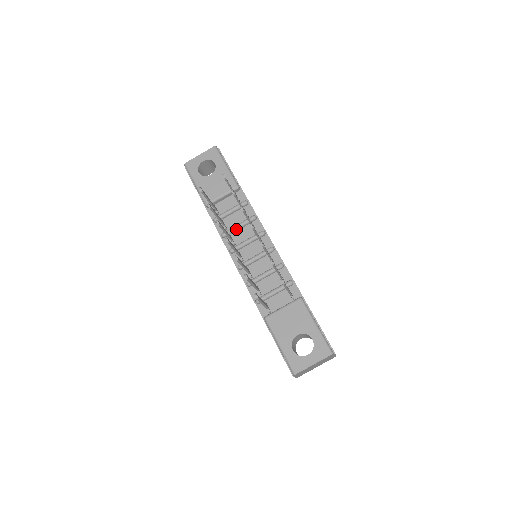
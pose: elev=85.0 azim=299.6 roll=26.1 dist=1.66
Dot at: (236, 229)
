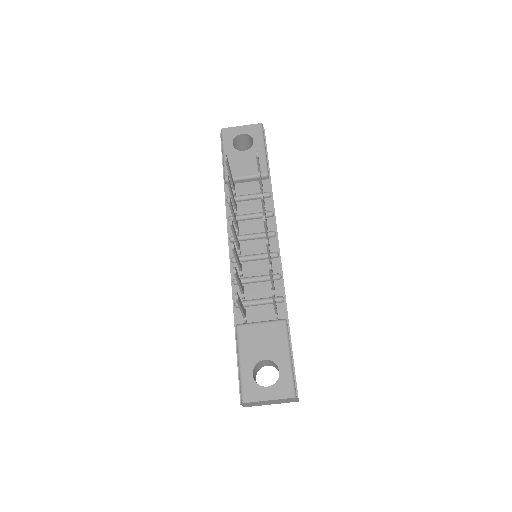
Dot at: (247, 218)
